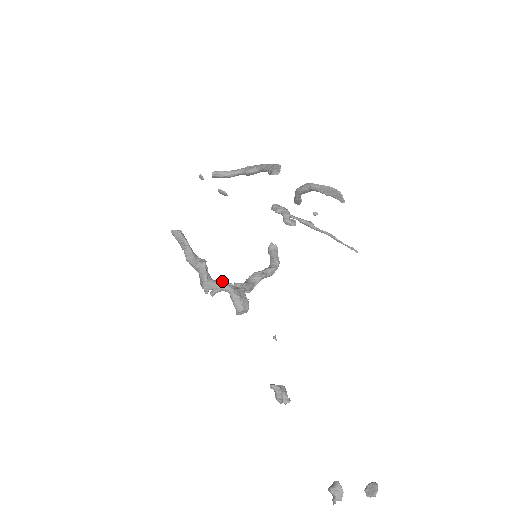
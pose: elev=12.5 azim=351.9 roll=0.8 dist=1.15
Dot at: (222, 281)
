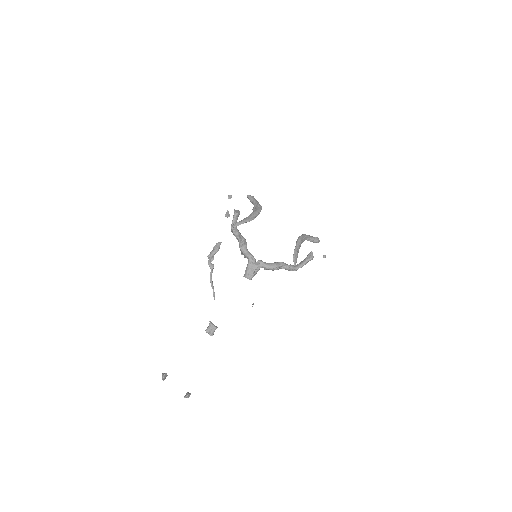
Dot at: (249, 254)
